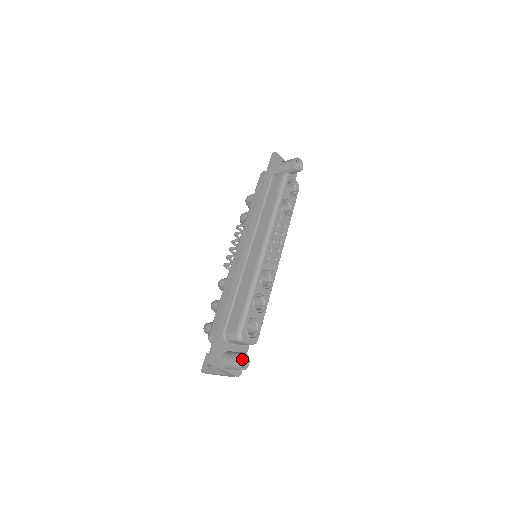
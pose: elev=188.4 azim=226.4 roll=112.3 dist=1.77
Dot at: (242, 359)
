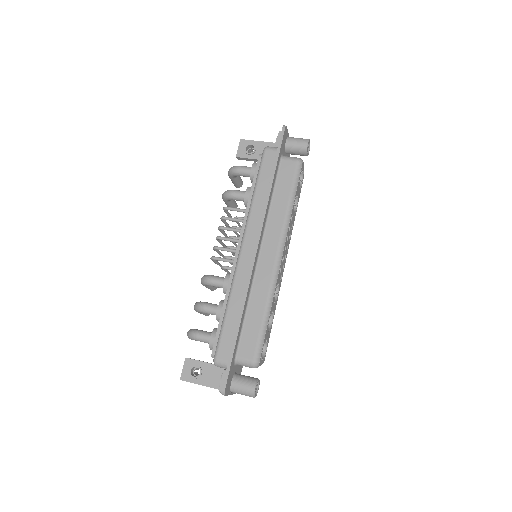
Dot at: occluded
